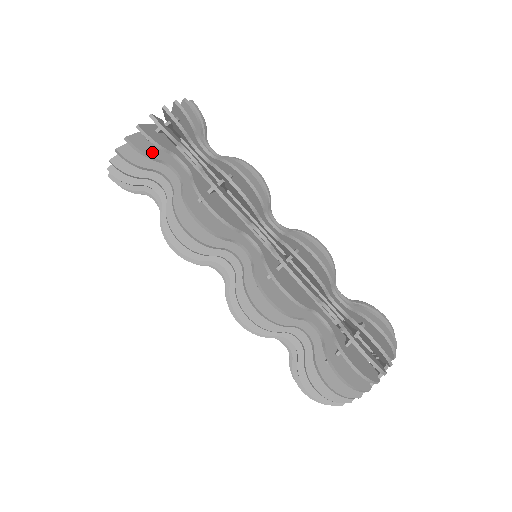
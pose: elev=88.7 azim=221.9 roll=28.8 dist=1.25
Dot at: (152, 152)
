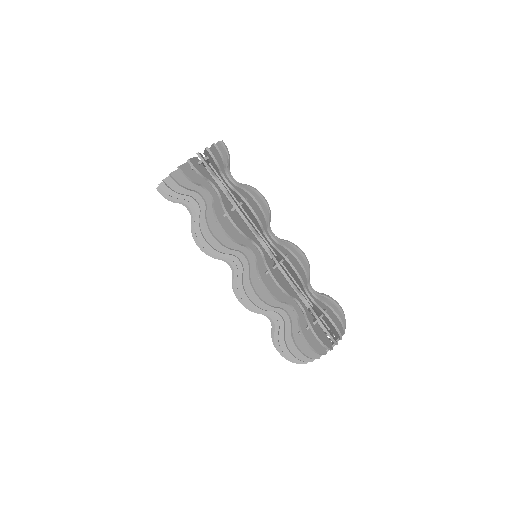
Dot at: (188, 184)
